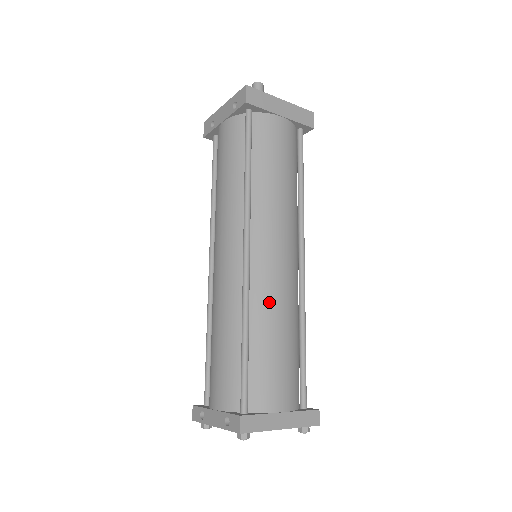
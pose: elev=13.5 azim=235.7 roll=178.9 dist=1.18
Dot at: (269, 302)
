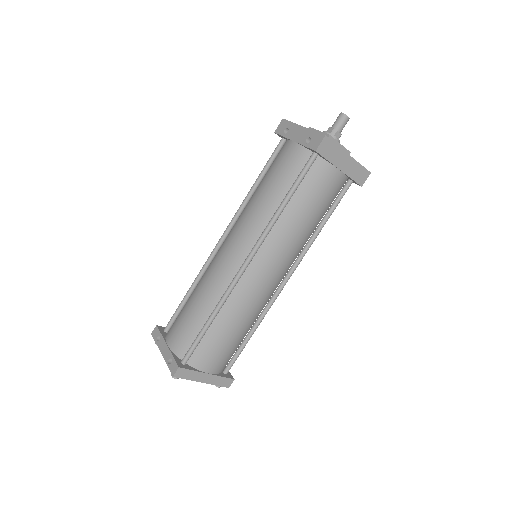
Dot at: (241, 305)
